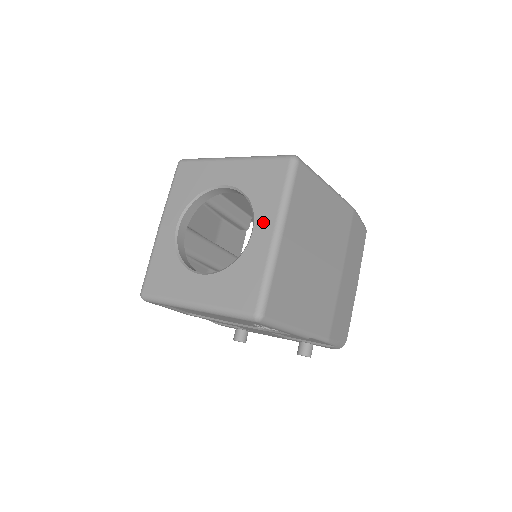
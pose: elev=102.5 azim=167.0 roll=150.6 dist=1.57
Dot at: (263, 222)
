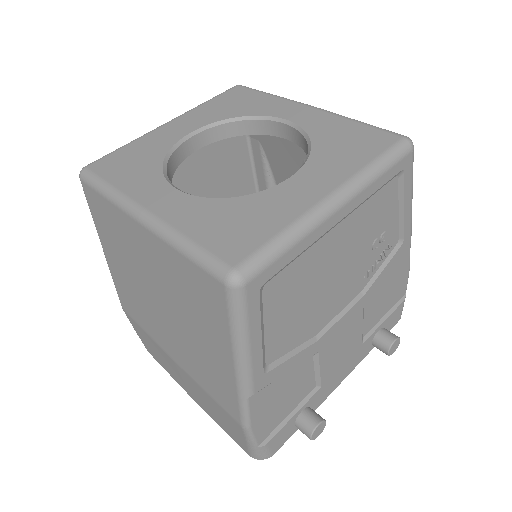
Dot at: (286, 110)
